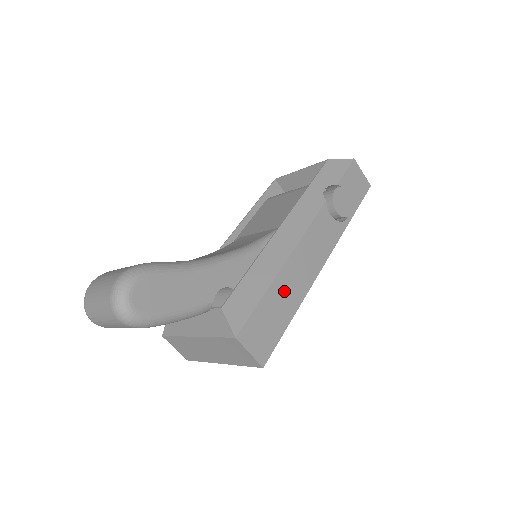
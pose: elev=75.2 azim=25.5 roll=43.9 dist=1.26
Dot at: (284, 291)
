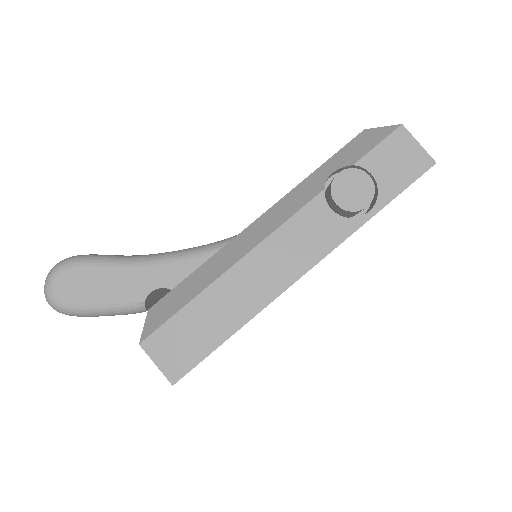
Dot at: (222, 302)
